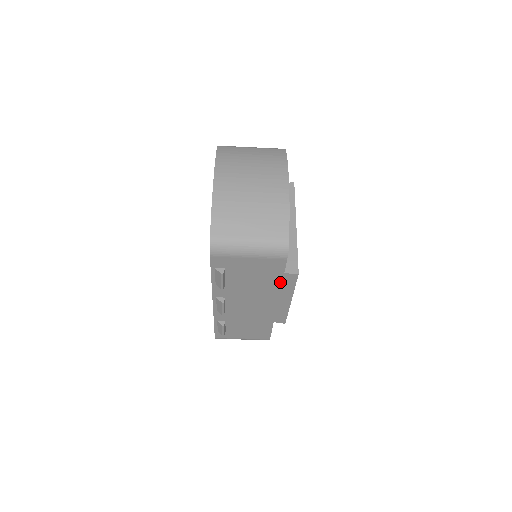
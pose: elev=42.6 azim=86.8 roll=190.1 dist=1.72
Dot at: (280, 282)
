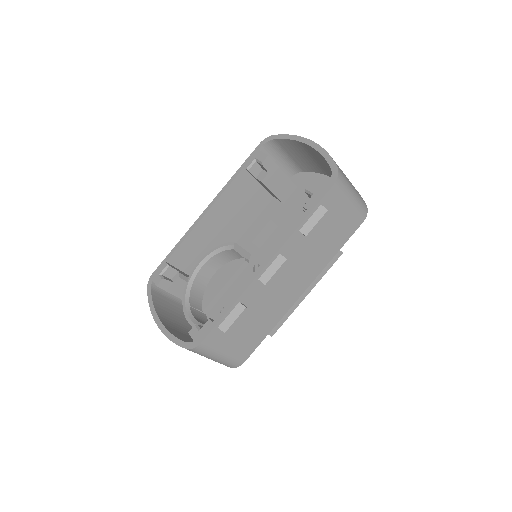
Dot at: (335, 253)
